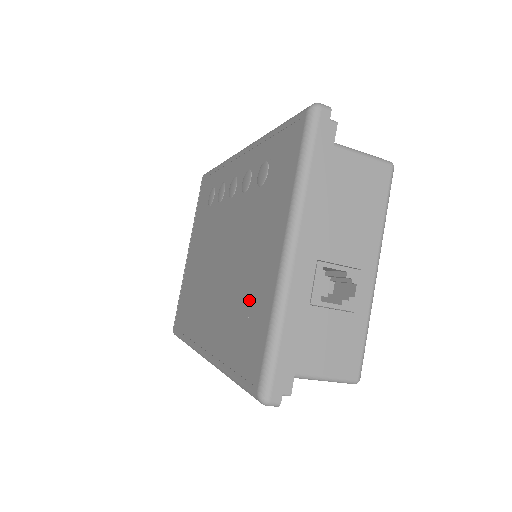
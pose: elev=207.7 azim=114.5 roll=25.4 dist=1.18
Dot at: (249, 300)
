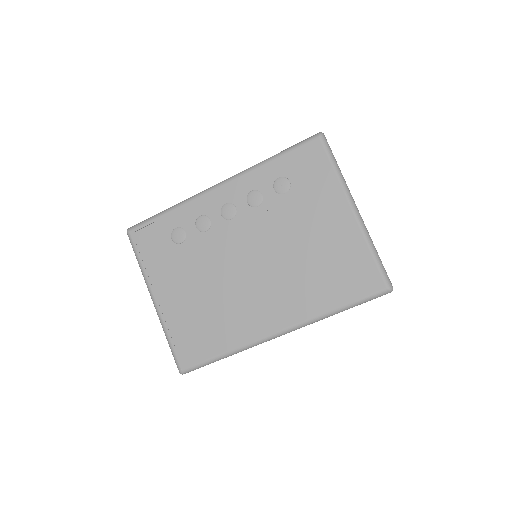
Dot at: (331, 256)
